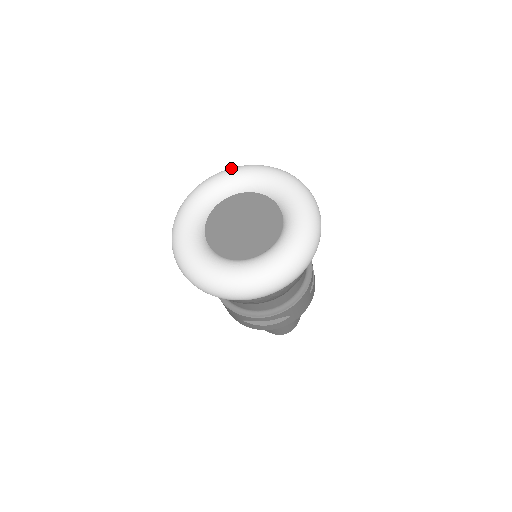
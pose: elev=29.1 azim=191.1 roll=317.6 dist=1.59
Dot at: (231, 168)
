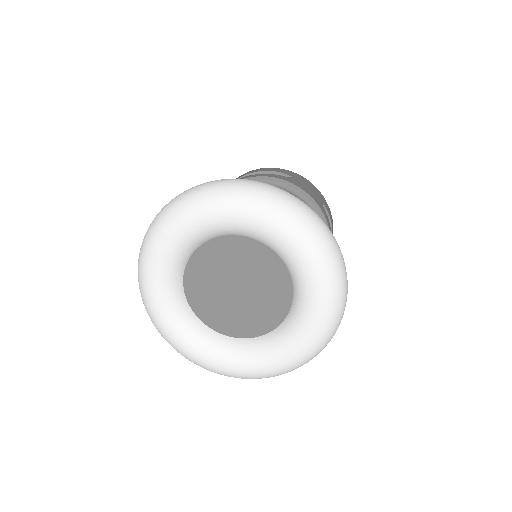
Dot at: (206, 199)
